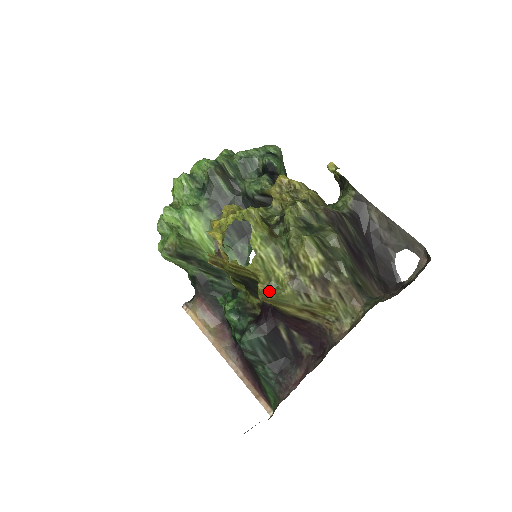
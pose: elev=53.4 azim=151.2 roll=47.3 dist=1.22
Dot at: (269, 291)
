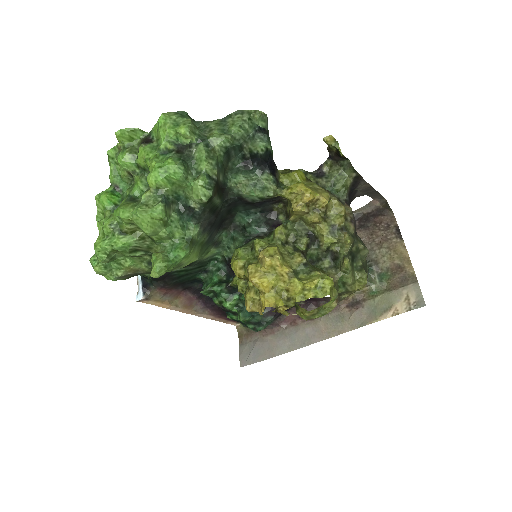
Dot at: (318, 316)
